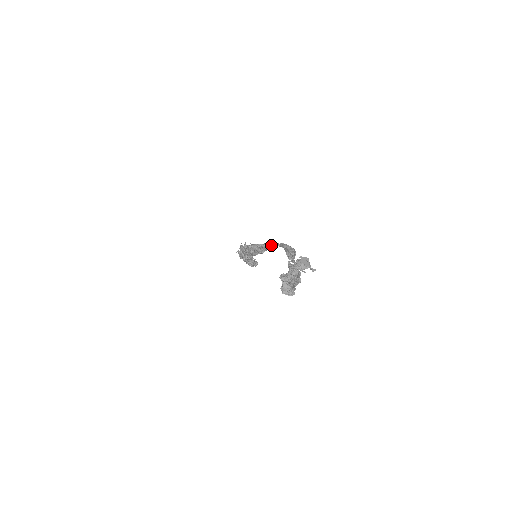
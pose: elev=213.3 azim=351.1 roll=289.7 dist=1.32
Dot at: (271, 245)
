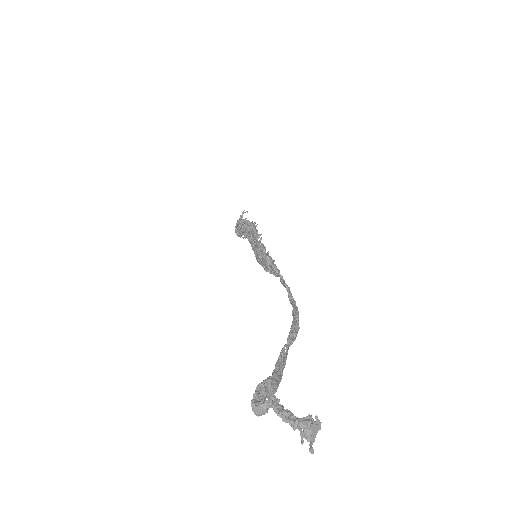
Dot at: (283, 282)
